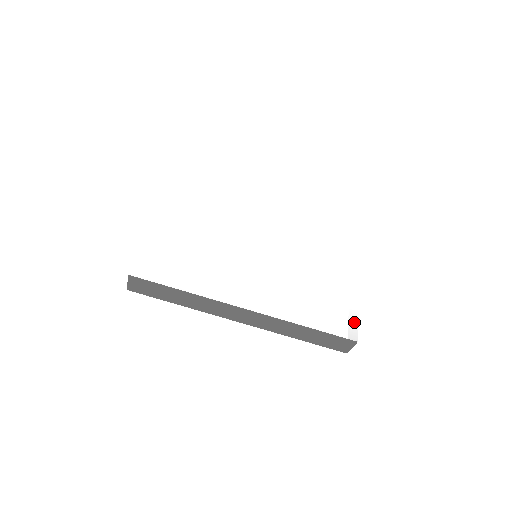
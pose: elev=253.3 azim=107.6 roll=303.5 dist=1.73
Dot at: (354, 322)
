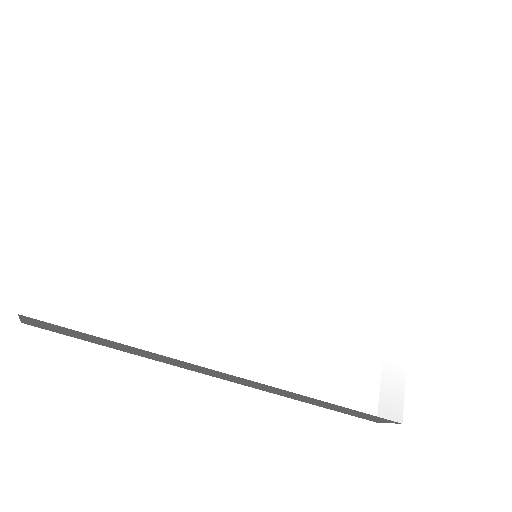
Dot at: (399, 387)
